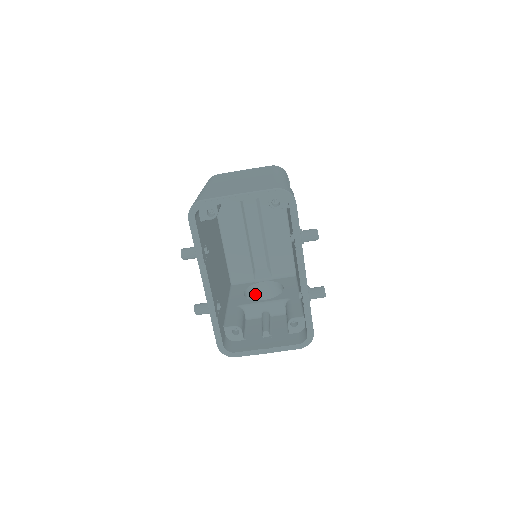
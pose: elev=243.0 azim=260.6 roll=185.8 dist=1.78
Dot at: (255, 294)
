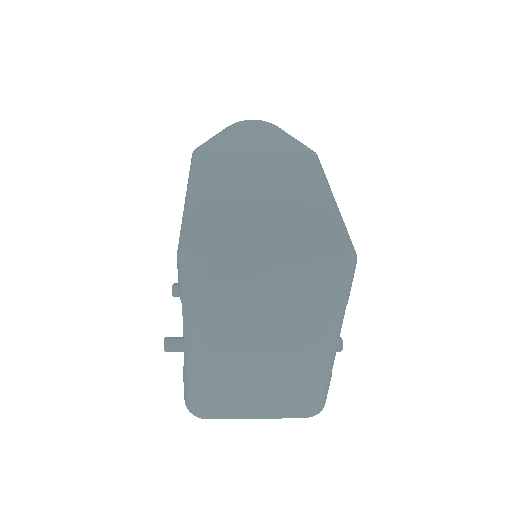
Dot at: occluded
